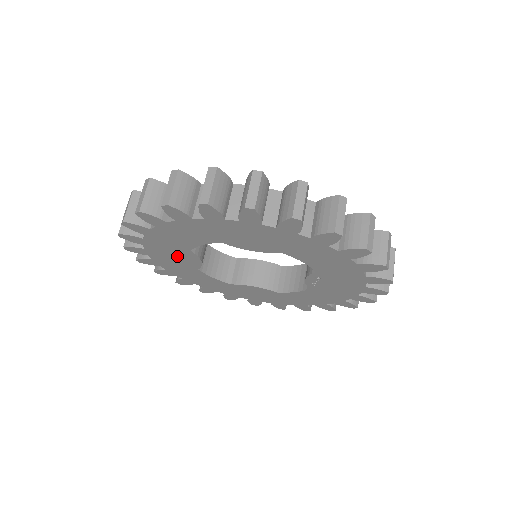
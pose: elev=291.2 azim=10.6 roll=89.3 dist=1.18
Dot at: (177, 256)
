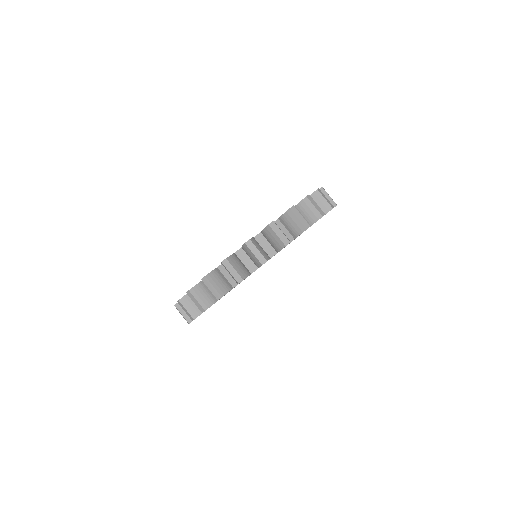
Dot at: occluded
